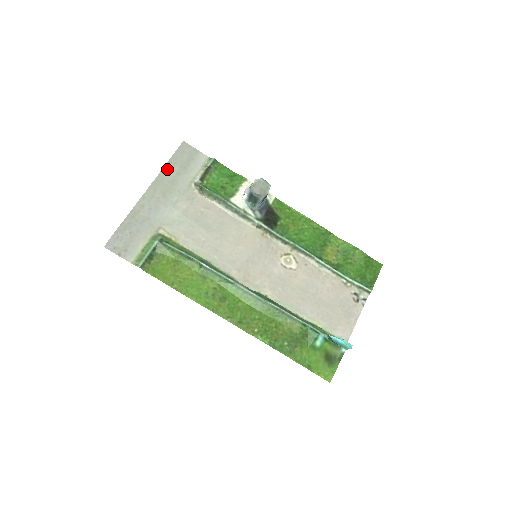
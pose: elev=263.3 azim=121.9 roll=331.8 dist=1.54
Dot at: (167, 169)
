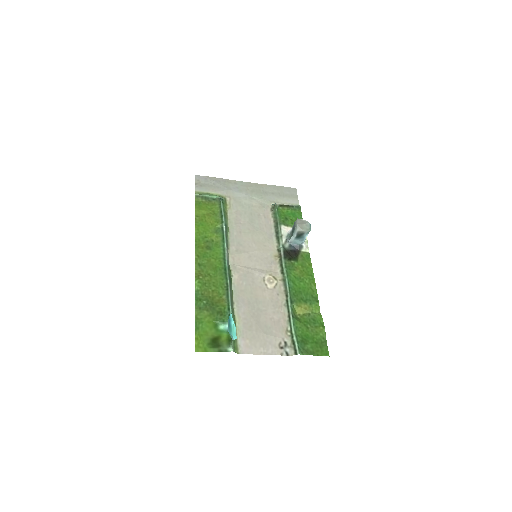
Dot at: (270, 187)
